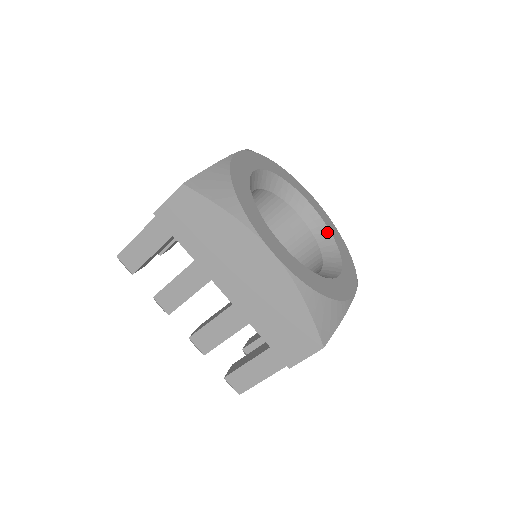
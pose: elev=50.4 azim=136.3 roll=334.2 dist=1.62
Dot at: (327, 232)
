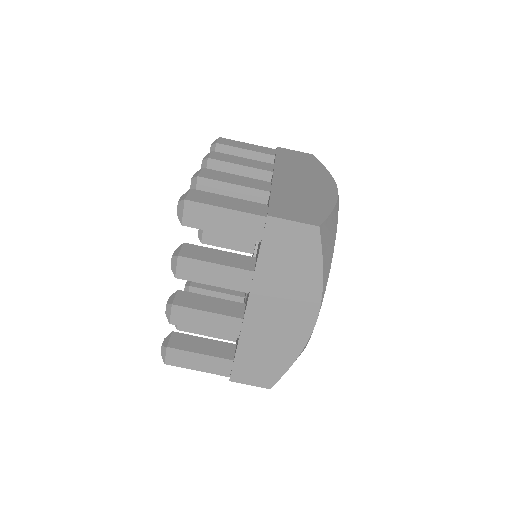
Dot at: occluded
